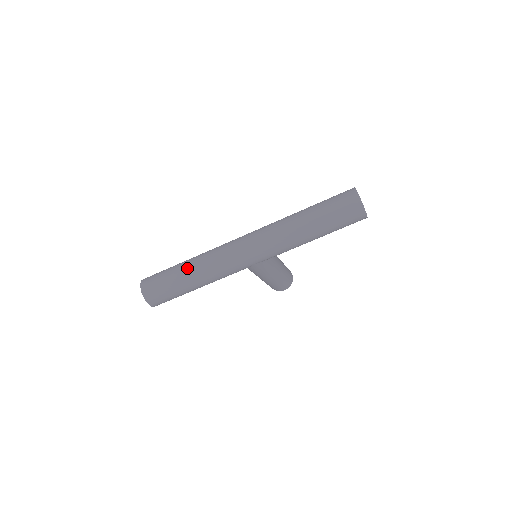
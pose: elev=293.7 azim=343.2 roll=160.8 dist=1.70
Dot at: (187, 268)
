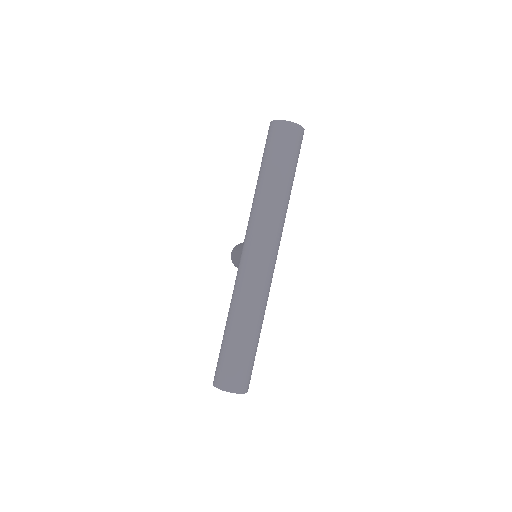
Dot at: (244, 329)
